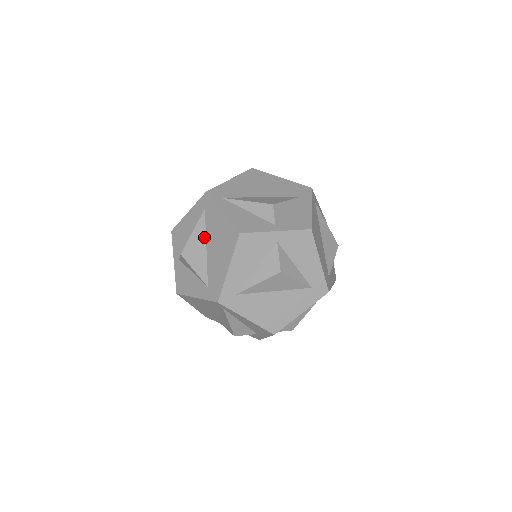
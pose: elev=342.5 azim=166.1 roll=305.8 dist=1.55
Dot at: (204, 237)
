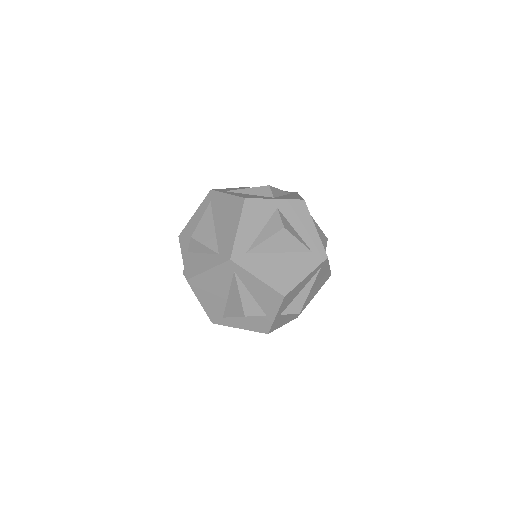
Dot at: (212, 220)
